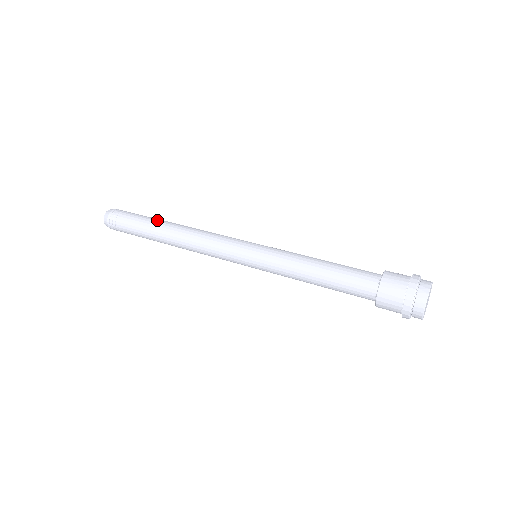
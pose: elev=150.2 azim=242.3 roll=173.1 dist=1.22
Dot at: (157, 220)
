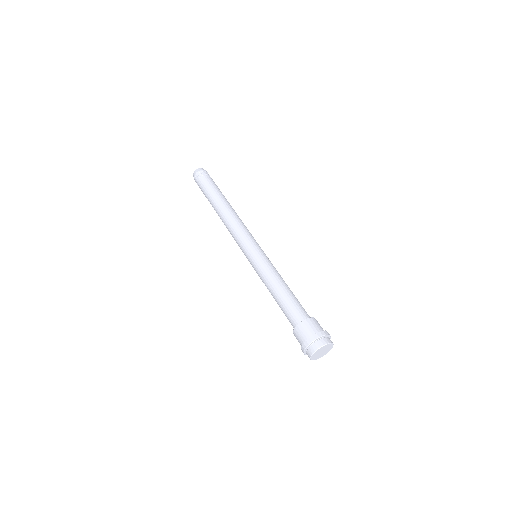
Dot at: (215, 196)
